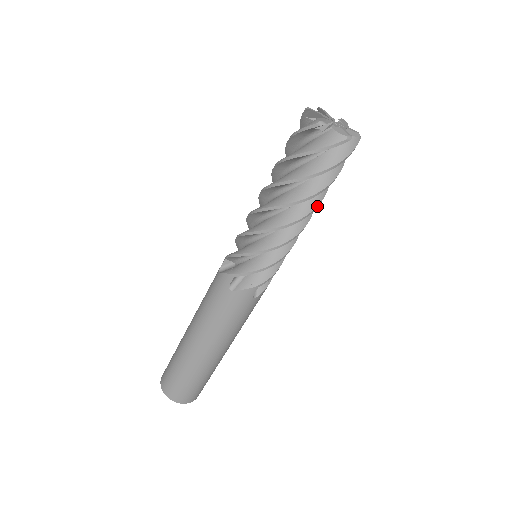
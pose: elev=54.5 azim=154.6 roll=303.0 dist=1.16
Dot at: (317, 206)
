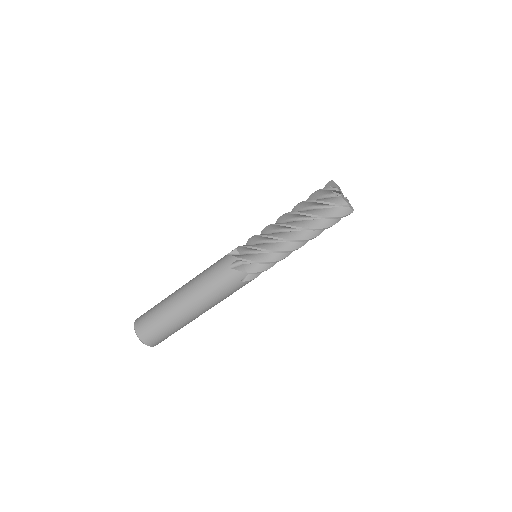
Dot at: (311, 239)
